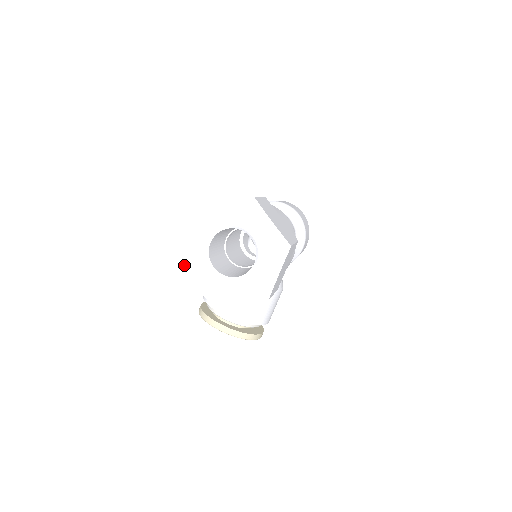
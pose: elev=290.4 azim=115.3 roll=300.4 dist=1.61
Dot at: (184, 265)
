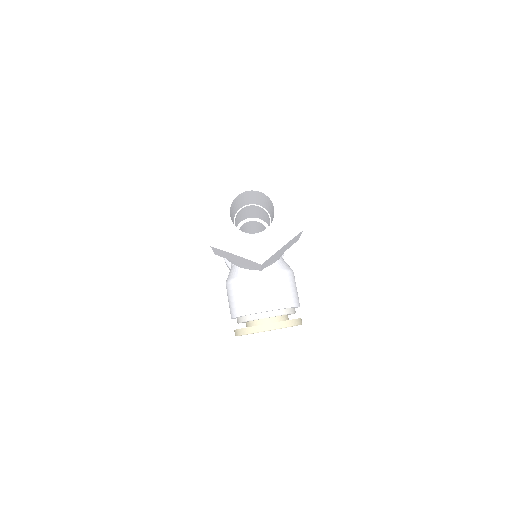
Dot at: (219, 246)
